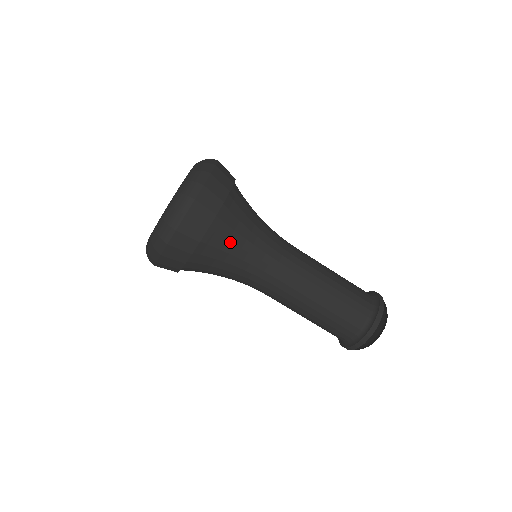
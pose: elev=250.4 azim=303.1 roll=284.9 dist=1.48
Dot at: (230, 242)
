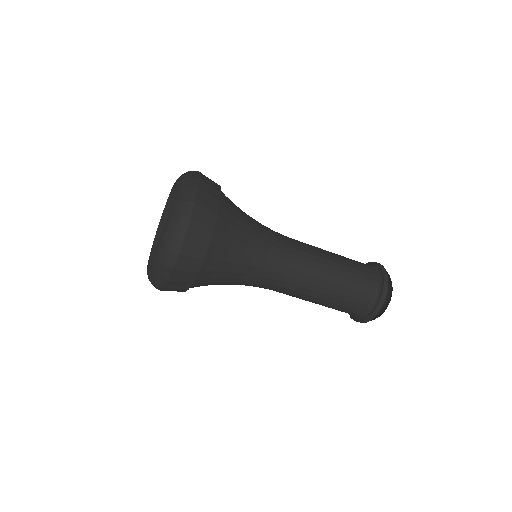
Dot at: (232, 251)
